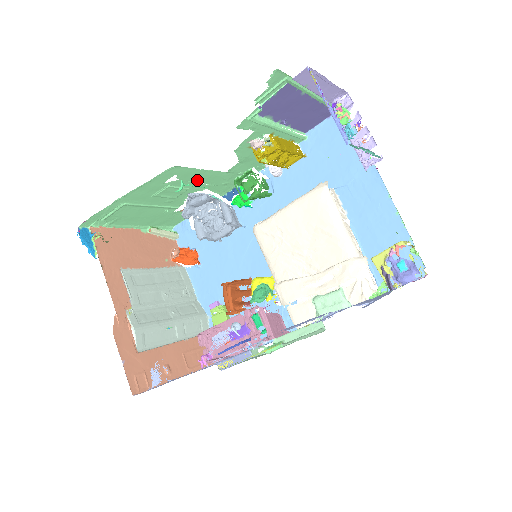
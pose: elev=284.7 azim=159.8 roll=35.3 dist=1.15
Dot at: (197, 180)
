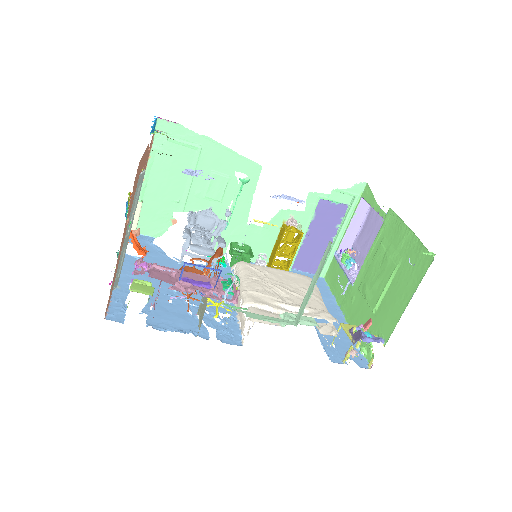
Dot at: occluded
